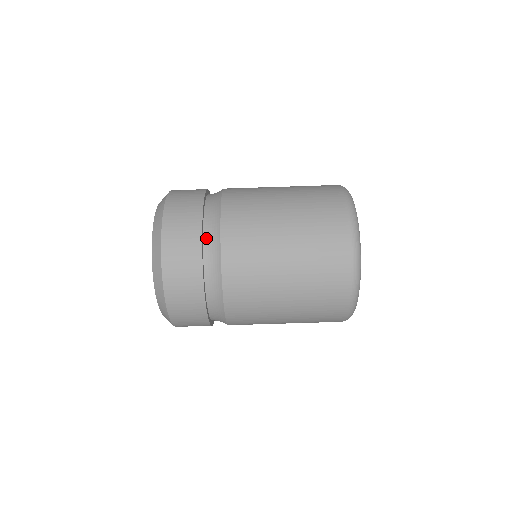
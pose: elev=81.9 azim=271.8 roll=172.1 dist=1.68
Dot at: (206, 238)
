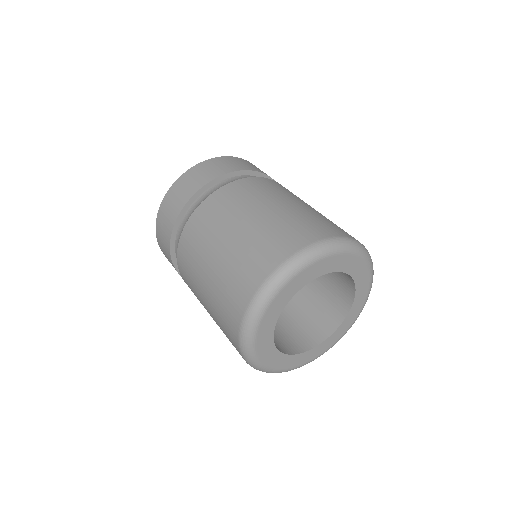
Dot at: (240, 177)
